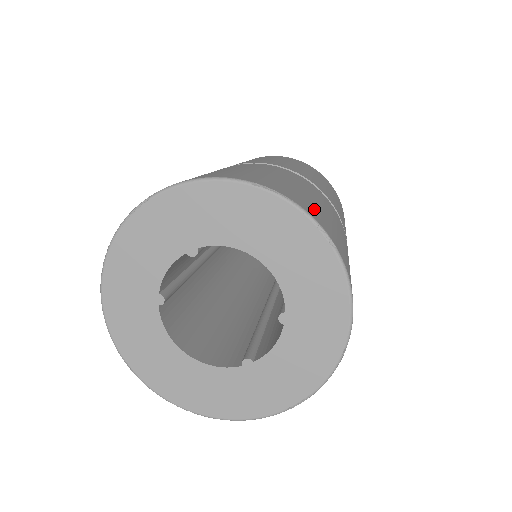
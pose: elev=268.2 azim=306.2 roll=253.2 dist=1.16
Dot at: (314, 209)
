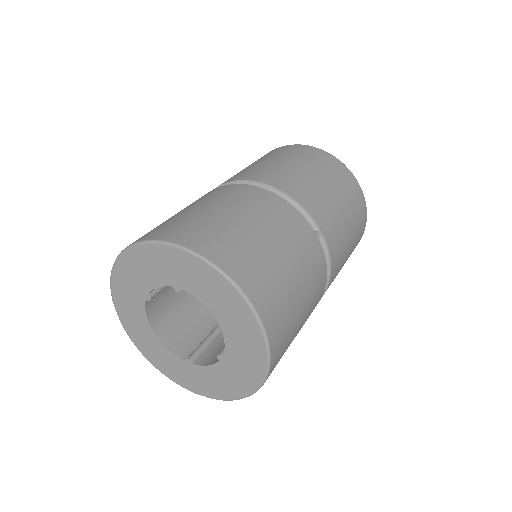
Dot at: (277, 304)
